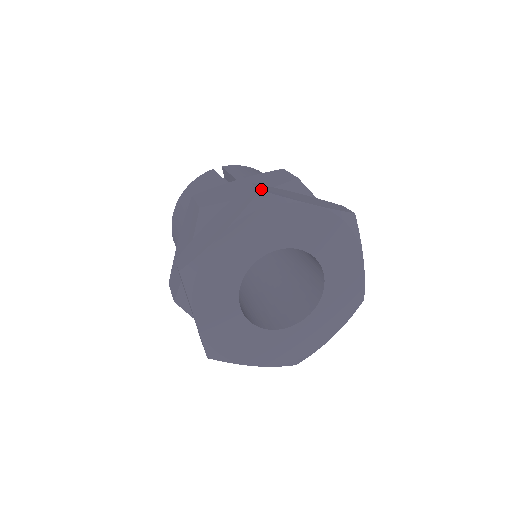
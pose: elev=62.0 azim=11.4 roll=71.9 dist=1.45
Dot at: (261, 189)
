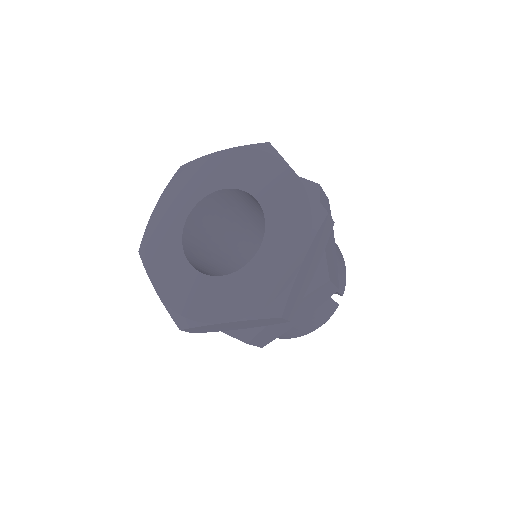
Dot at: occluded
